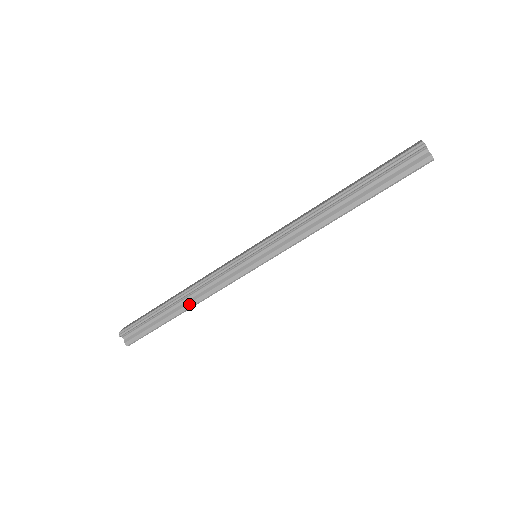
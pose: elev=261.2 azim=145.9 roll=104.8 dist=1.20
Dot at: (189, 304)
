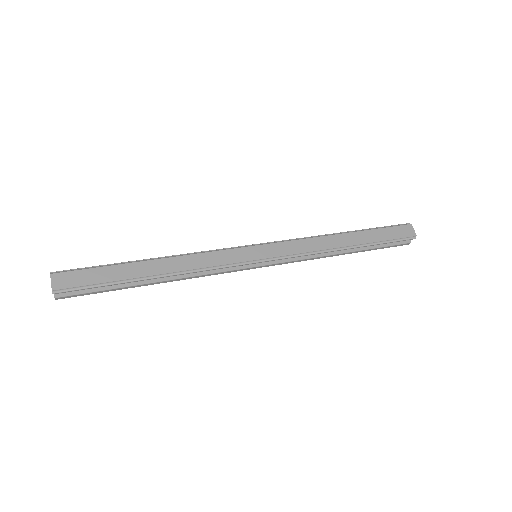
Dot at: (168, 281)
